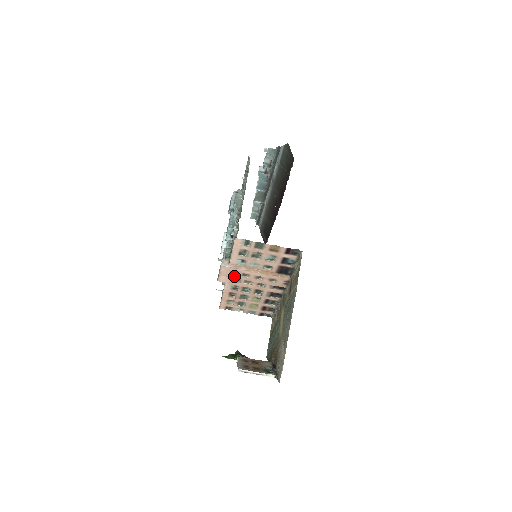
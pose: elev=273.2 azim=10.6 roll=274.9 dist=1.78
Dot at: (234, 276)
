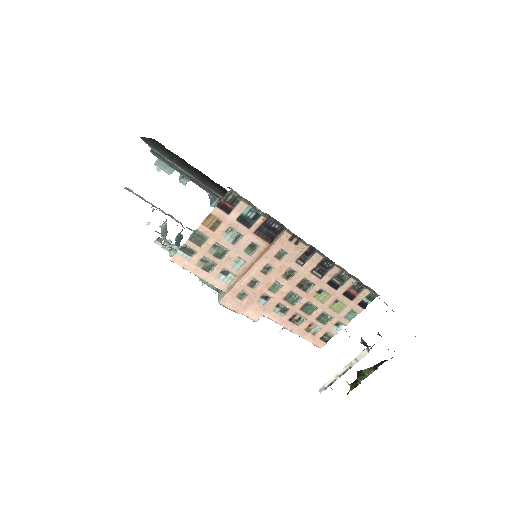
Dot at: (249, 298)
